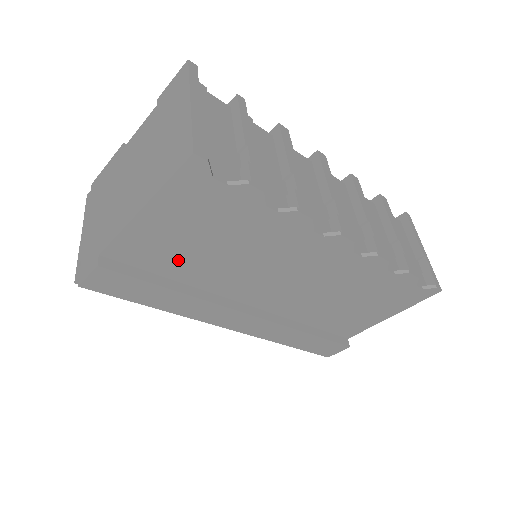
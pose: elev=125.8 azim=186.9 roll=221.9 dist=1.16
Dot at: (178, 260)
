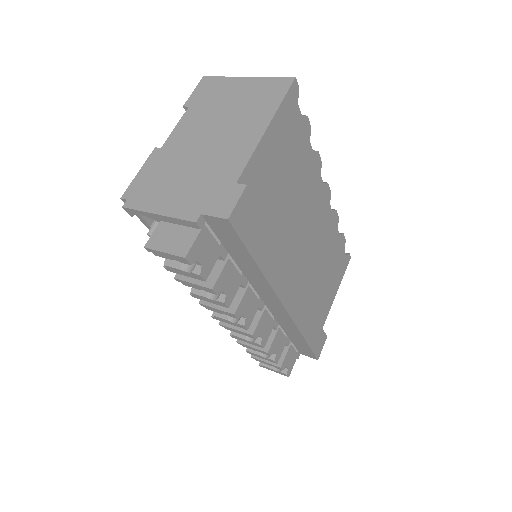
Dot at: (270, 200)
